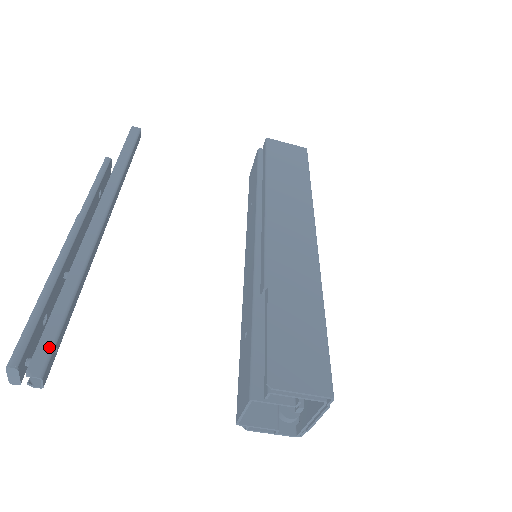
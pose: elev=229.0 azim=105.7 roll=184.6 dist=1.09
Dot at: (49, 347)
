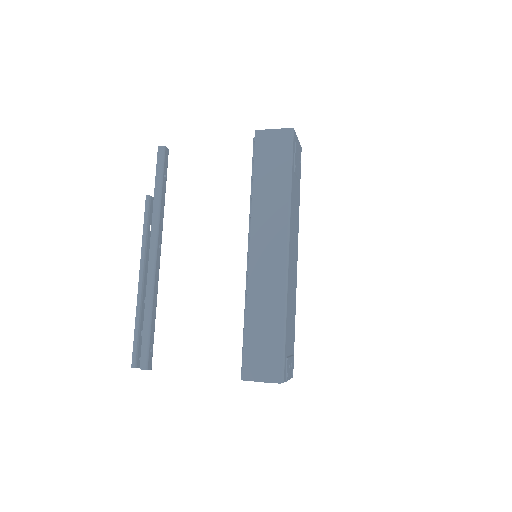
Dot at: (146, 353)
